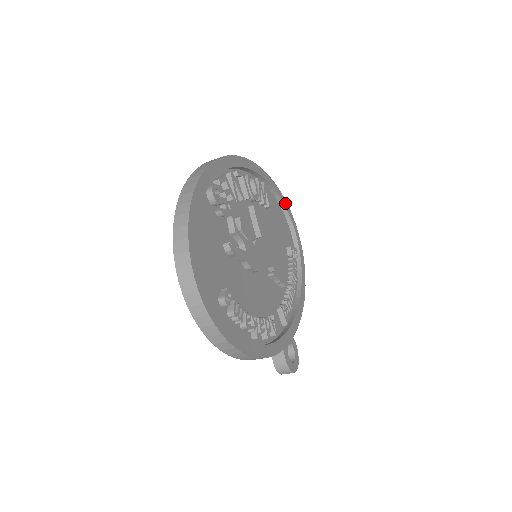
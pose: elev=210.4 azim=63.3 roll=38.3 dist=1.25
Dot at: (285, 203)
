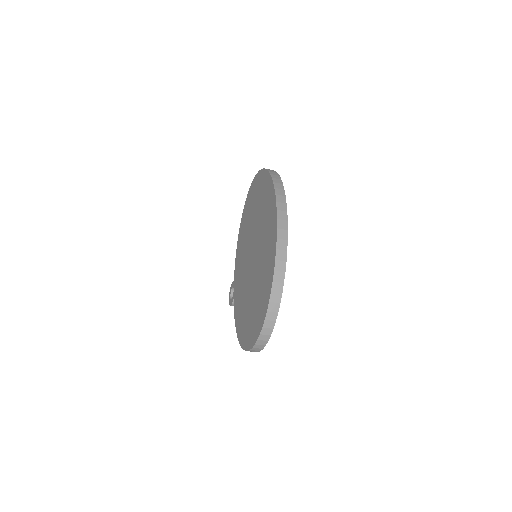
Dot at: occluded
